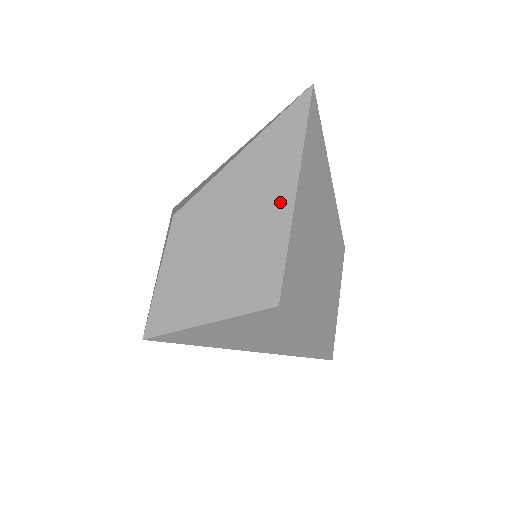
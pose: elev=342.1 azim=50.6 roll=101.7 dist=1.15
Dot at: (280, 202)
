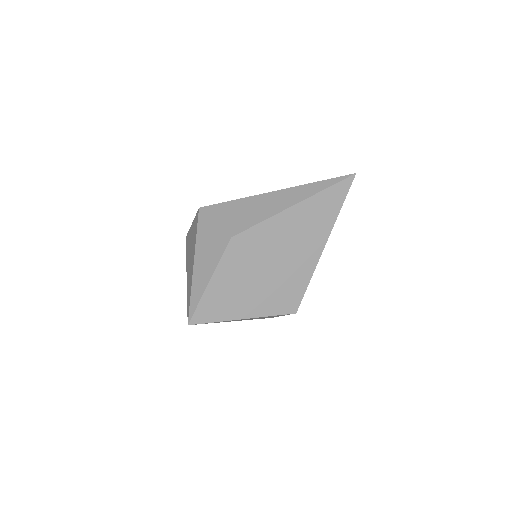
Dot at: (314, 248)
